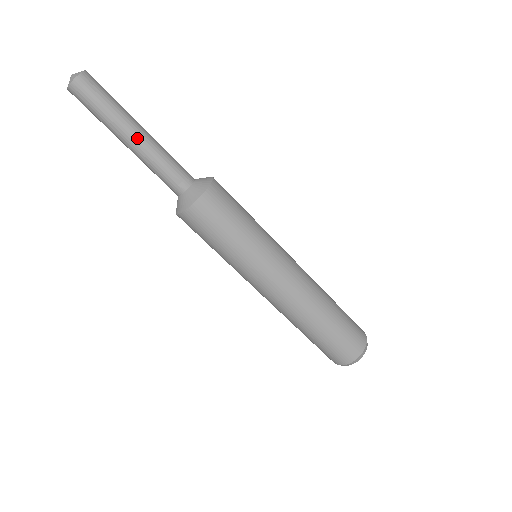
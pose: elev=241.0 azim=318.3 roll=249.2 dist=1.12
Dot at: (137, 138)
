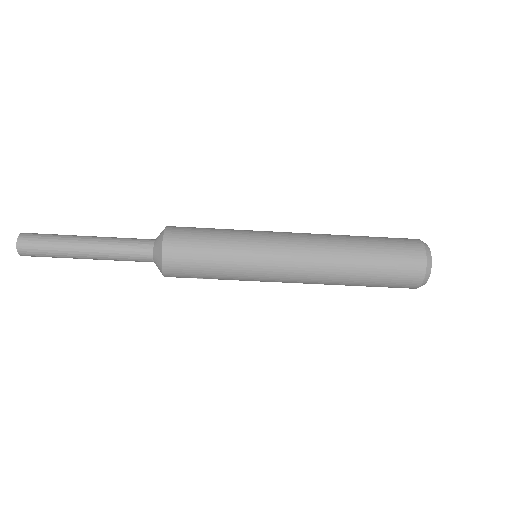
Dot at: (88, 242)
